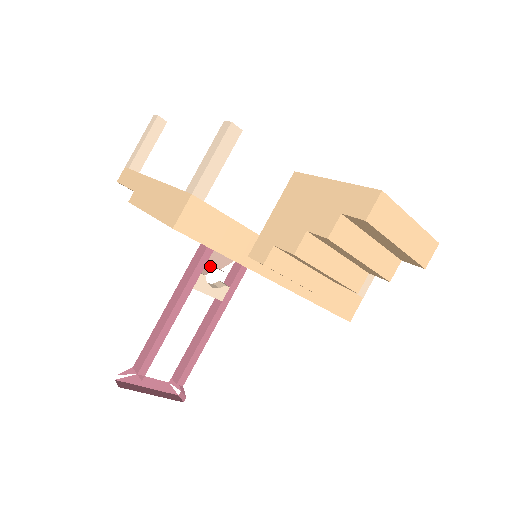
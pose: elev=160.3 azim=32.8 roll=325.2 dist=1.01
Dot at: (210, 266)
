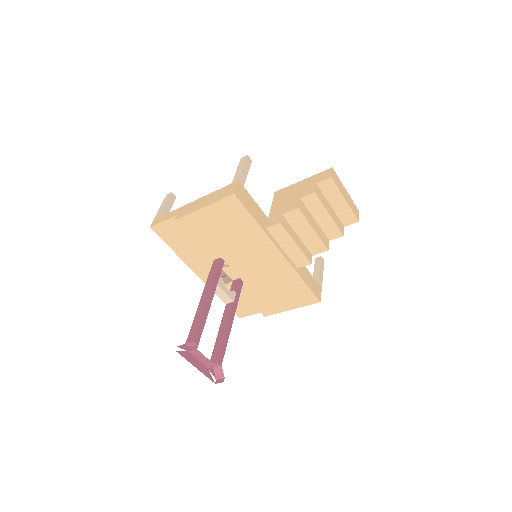
Dot at: (222, 276)
